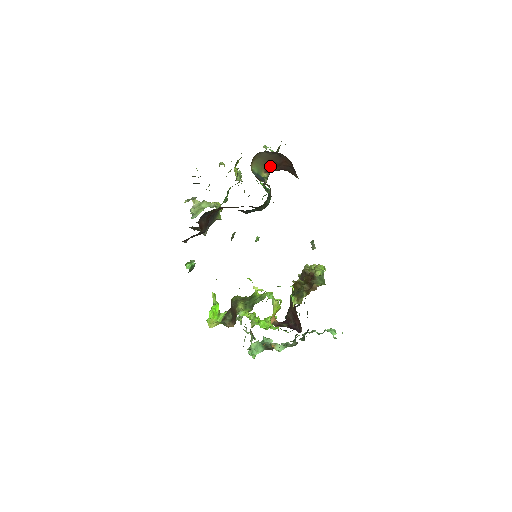
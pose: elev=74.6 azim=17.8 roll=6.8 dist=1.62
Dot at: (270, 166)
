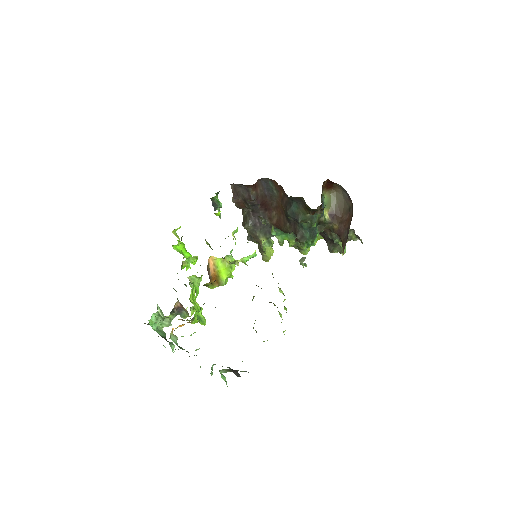
Dot at: (336, 215)
